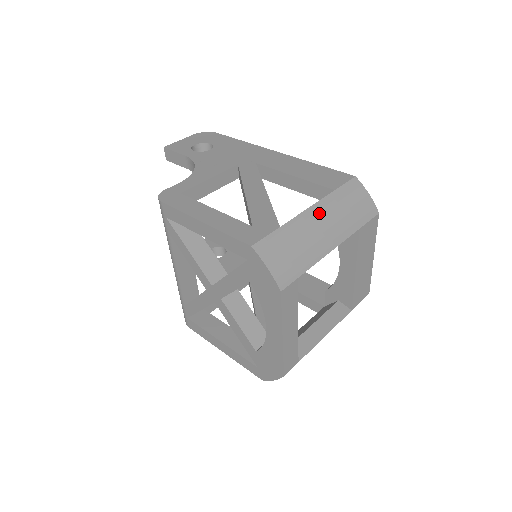
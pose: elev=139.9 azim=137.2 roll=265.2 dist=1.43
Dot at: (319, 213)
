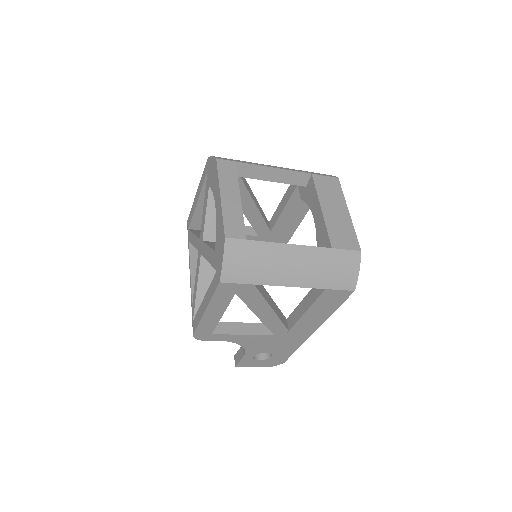
Dot at: occluded
